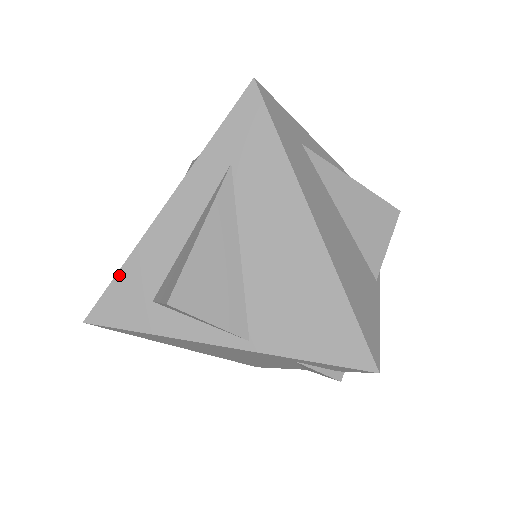
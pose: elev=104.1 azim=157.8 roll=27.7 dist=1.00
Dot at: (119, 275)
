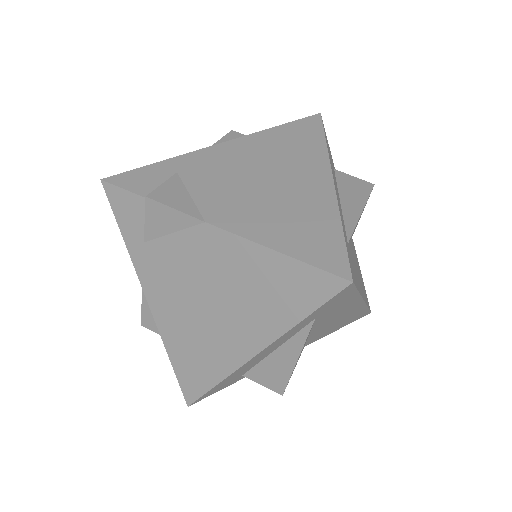
Dot at: (216, 387)
